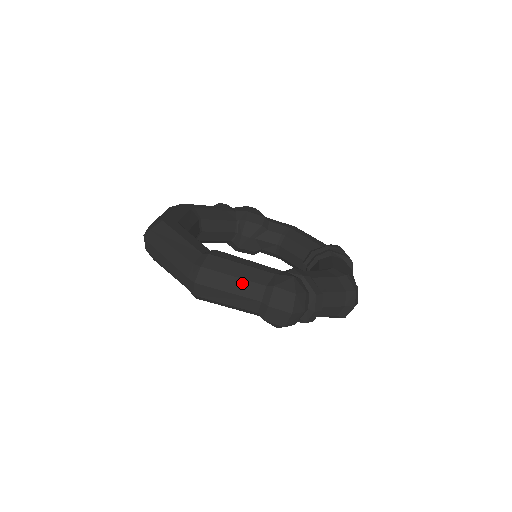
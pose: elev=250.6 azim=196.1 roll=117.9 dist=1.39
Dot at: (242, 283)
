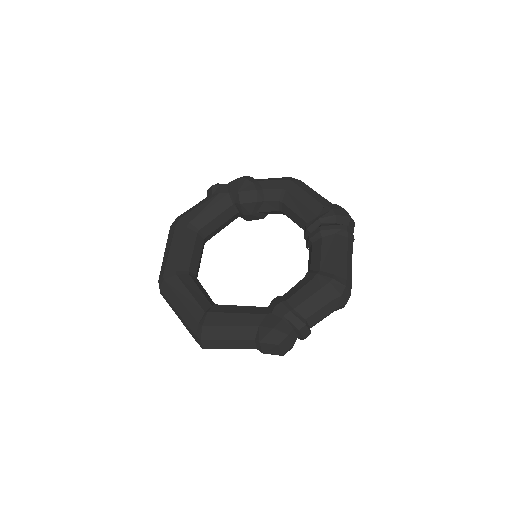
Dot at: (236, 342)
